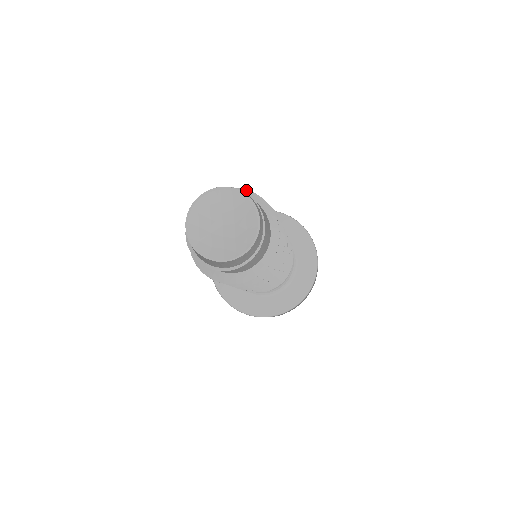
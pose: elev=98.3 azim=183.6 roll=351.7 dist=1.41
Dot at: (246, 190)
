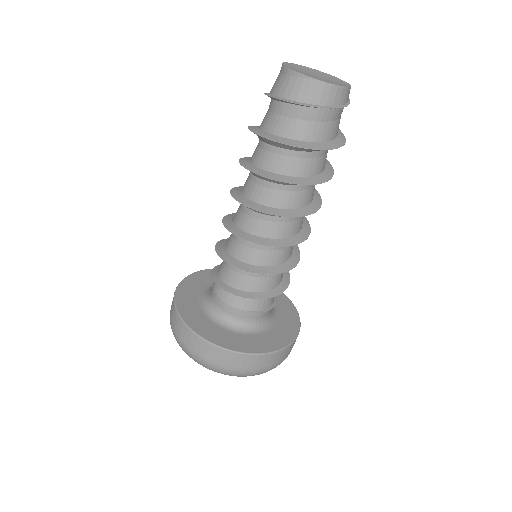
Dot at: occluded
